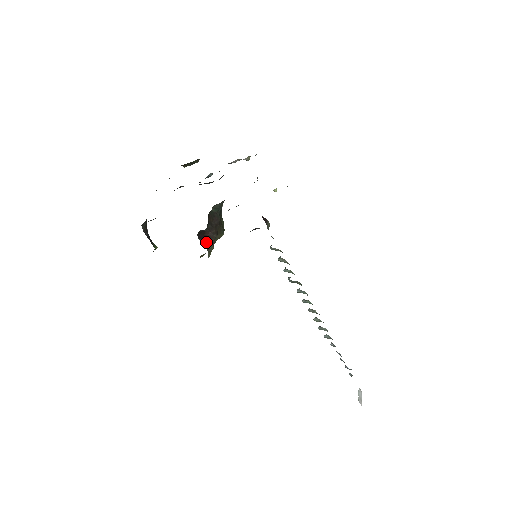
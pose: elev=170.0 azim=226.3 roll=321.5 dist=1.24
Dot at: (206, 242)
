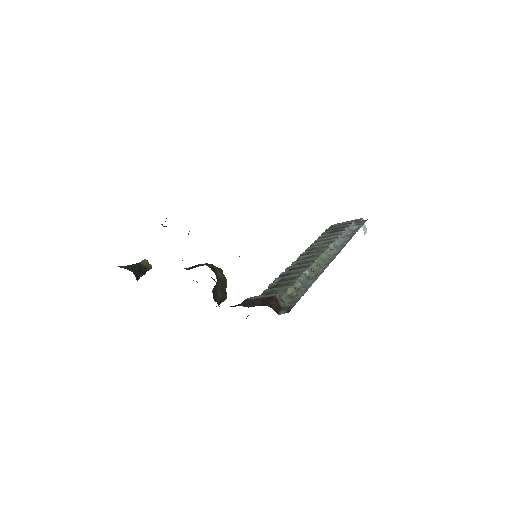
Dot at: occluded
